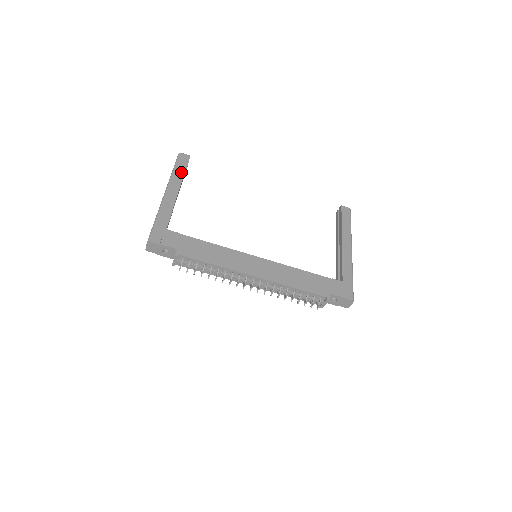
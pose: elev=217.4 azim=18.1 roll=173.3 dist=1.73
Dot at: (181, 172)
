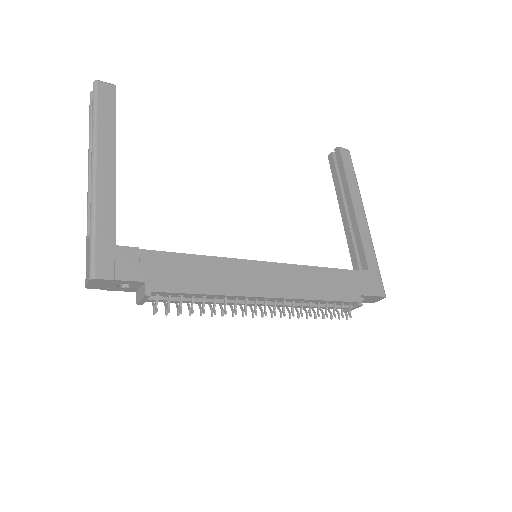
Dot at: (109, 121)
